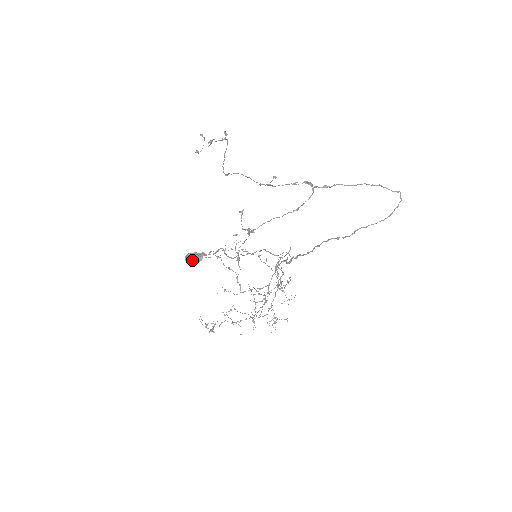
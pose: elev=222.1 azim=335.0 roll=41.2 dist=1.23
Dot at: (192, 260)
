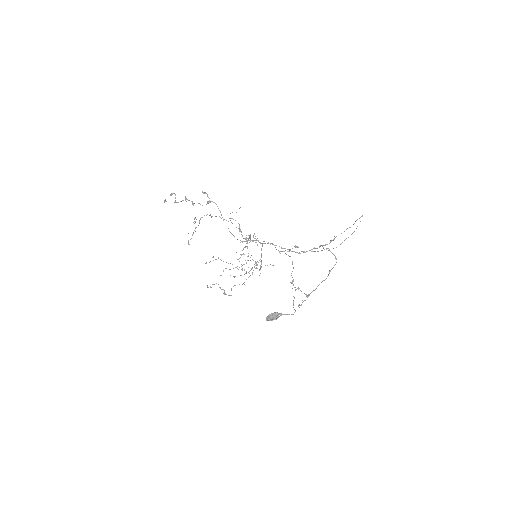
Dot at: (272, 319)
